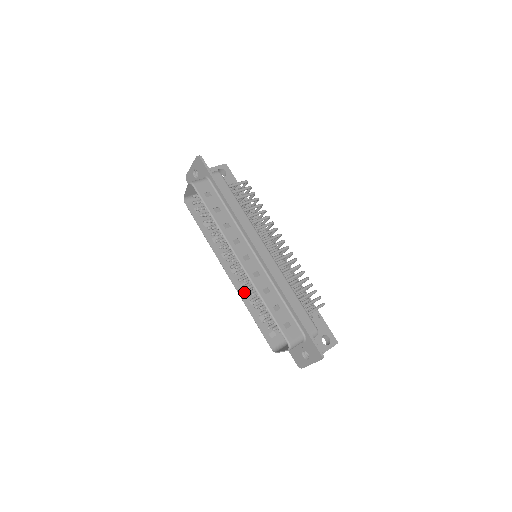
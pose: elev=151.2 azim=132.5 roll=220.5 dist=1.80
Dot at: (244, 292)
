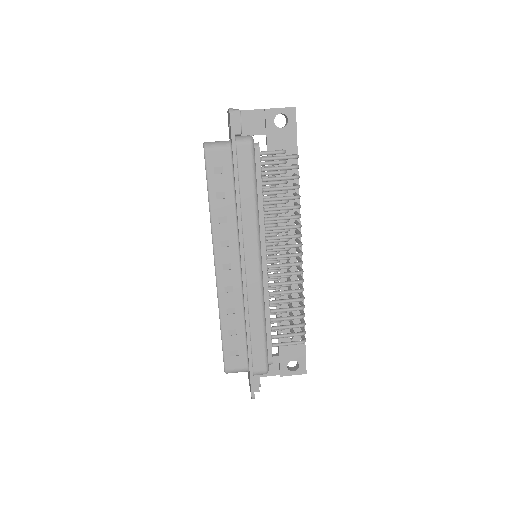
Dot at: occluded
